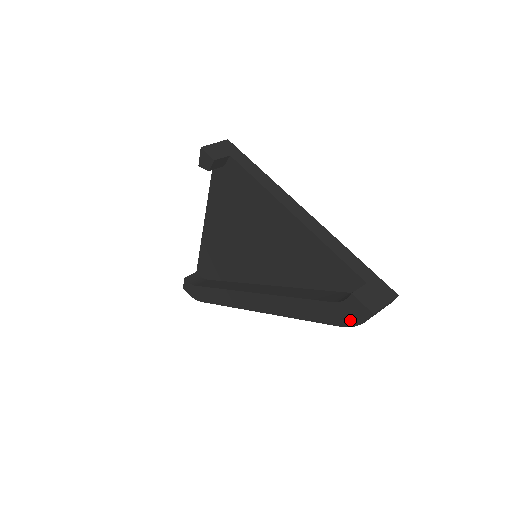
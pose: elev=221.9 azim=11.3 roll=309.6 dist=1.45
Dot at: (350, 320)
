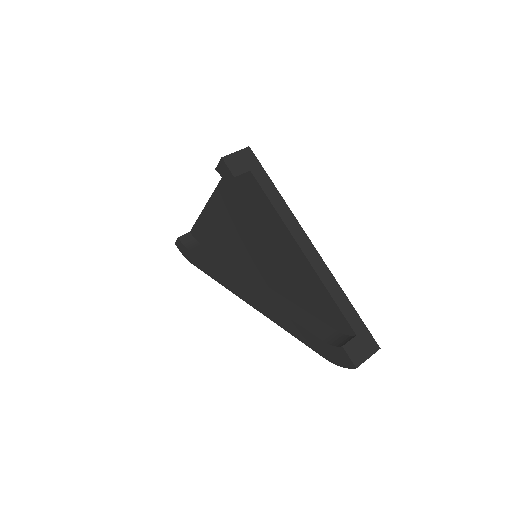
Dot at: (335, 360)
